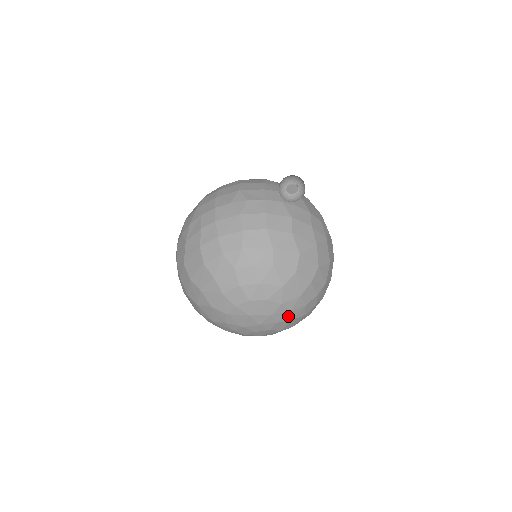
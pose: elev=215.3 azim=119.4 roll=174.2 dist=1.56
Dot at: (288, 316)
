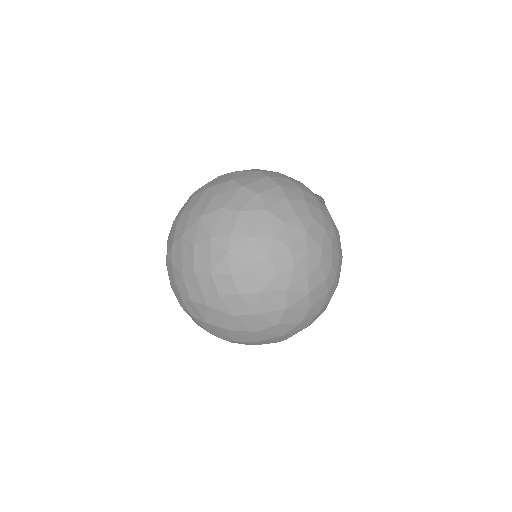
Dot at: (328, 269)
